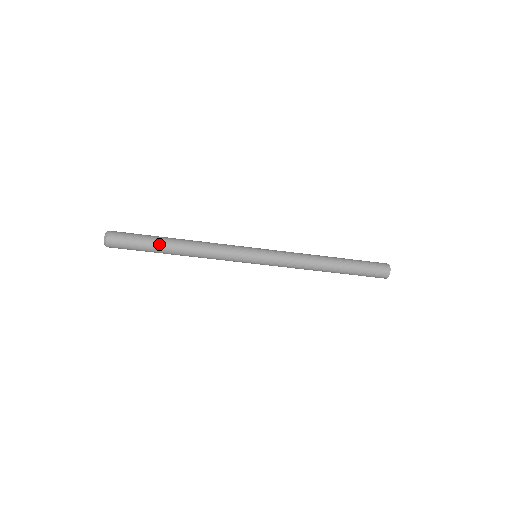
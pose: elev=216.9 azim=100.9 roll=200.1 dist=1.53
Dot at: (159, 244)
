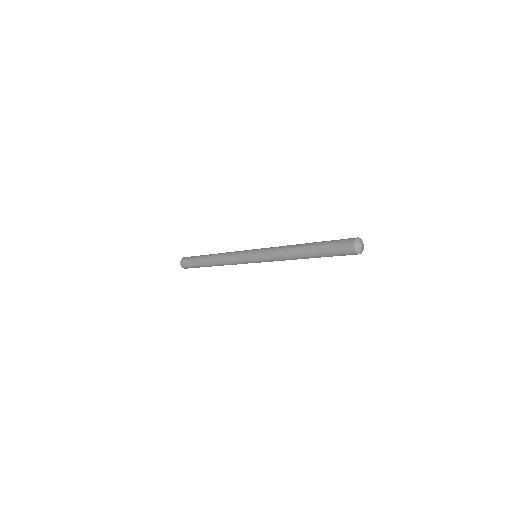
Dot at: (201, 259)
